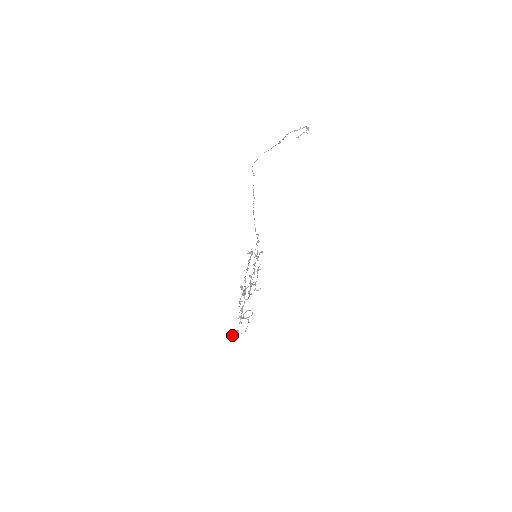
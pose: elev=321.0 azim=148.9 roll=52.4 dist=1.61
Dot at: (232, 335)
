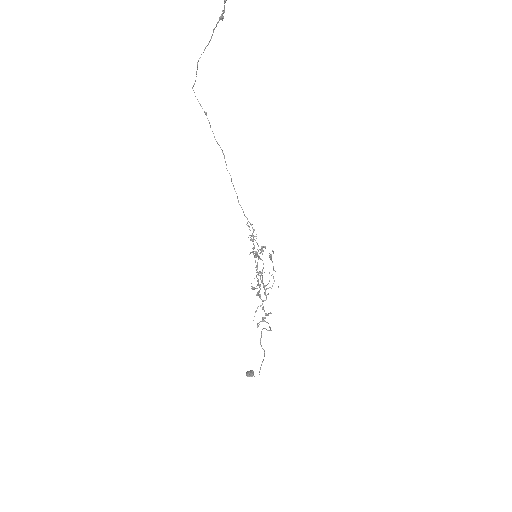
Dot at: (247, 374)
